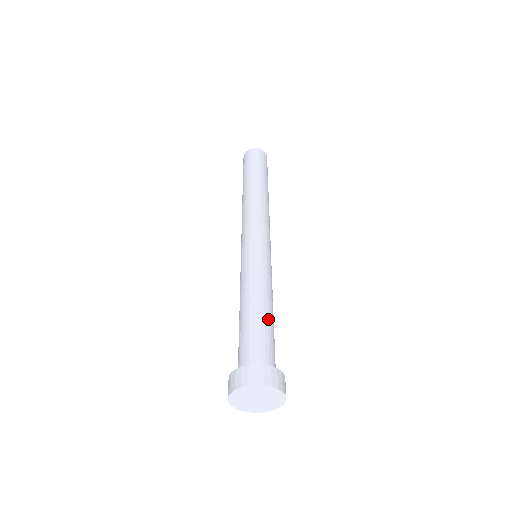
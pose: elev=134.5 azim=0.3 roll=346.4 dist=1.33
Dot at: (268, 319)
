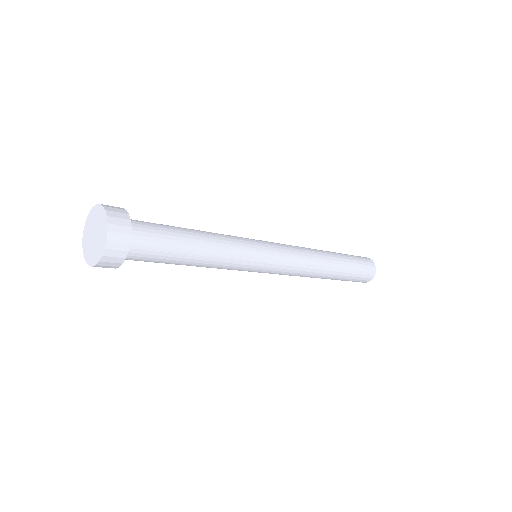
Dot at: (186, 238)
